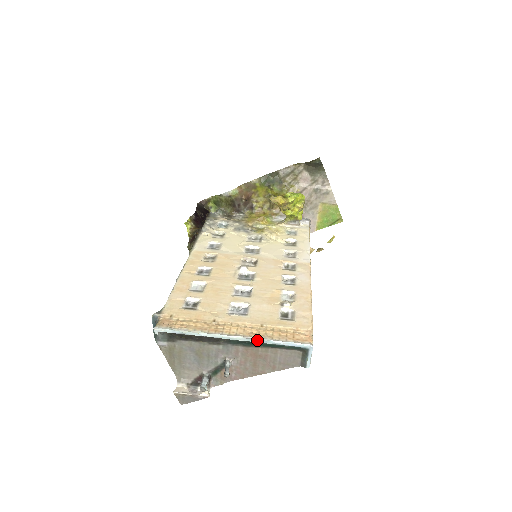
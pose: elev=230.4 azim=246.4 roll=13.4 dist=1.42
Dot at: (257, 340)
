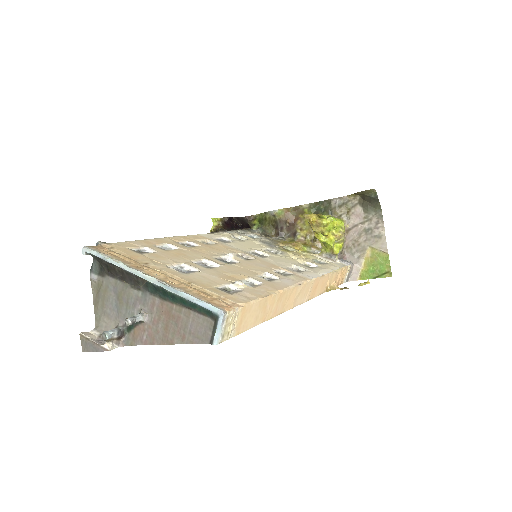
Dot at: (169, 287)
